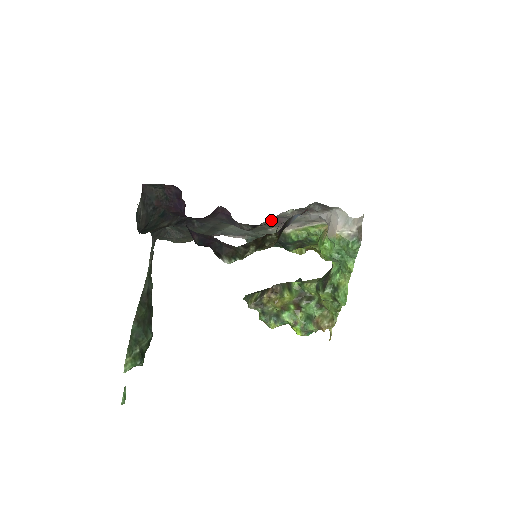
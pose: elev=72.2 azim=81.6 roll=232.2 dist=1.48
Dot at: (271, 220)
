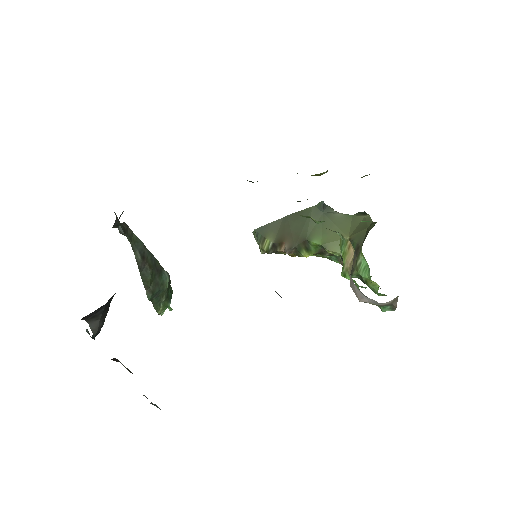
Dot at: occluded
